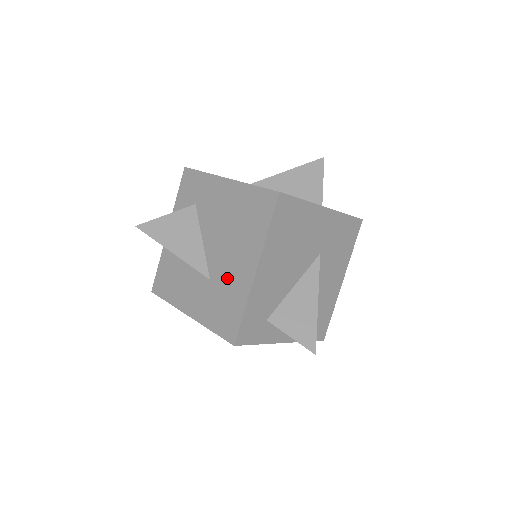
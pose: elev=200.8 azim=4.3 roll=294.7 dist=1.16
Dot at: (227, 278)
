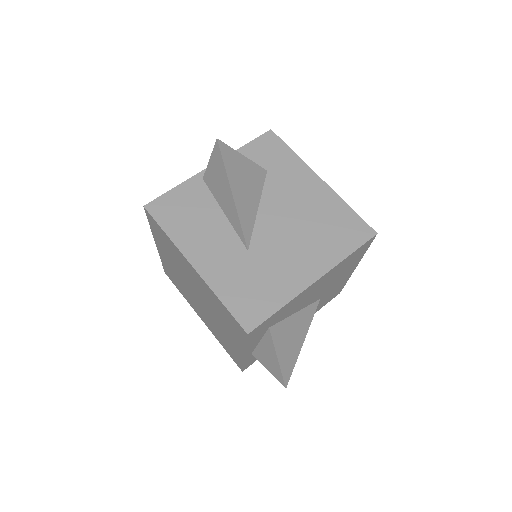
Dot at: (274, 264)
